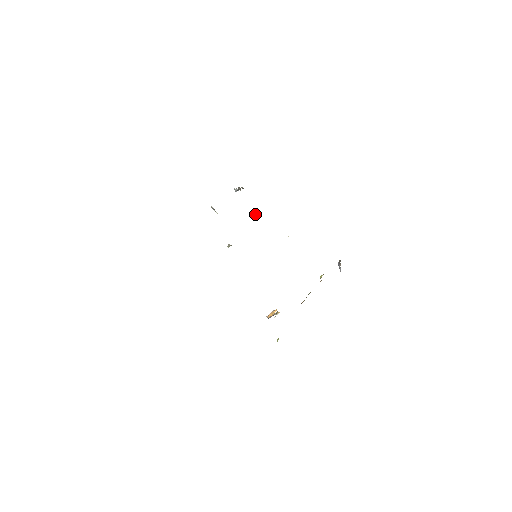
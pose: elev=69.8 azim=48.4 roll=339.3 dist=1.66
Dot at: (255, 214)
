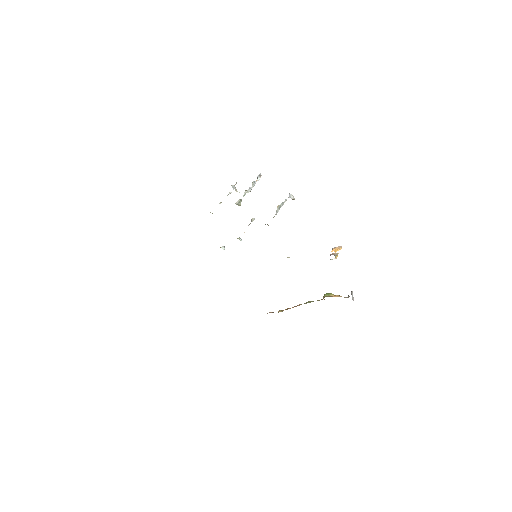
Dot at: (277, 207)
